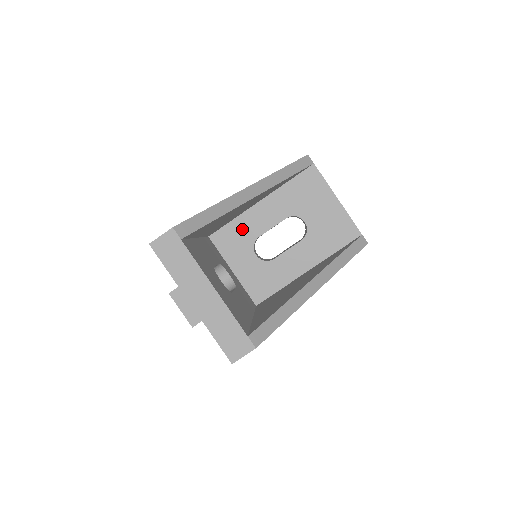
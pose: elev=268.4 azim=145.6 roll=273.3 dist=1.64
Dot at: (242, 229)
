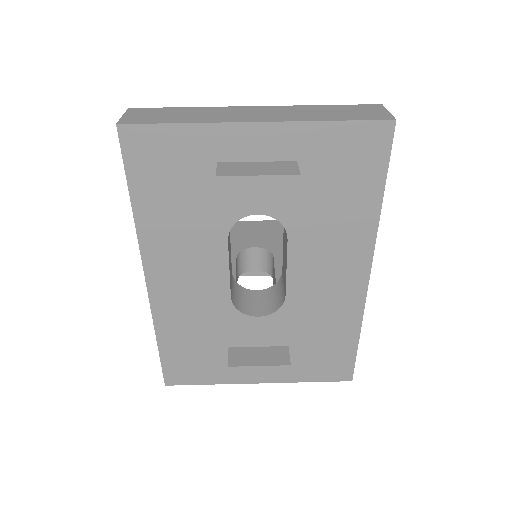
Dot at: occluded
